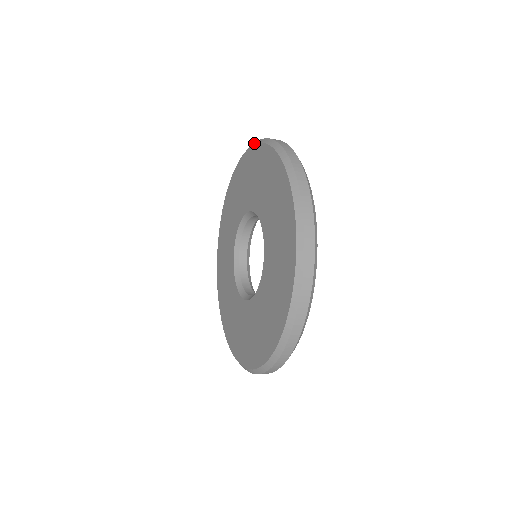
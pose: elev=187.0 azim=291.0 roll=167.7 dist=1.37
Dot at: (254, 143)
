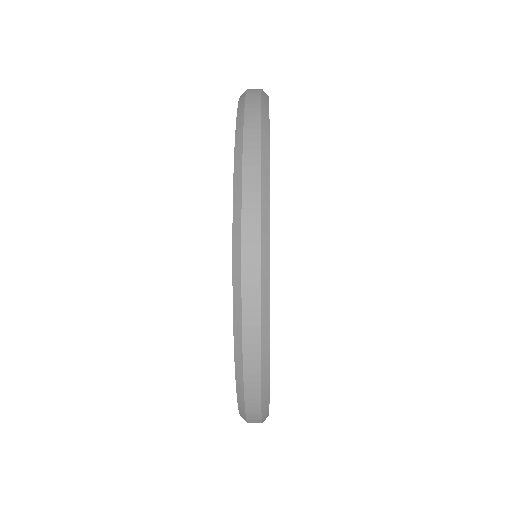
Dot at: (238, 138)
